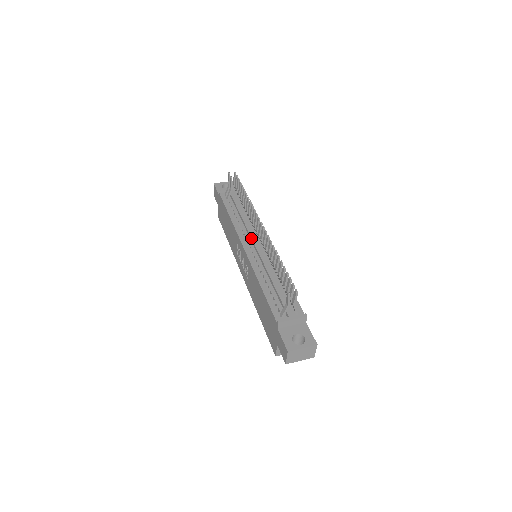
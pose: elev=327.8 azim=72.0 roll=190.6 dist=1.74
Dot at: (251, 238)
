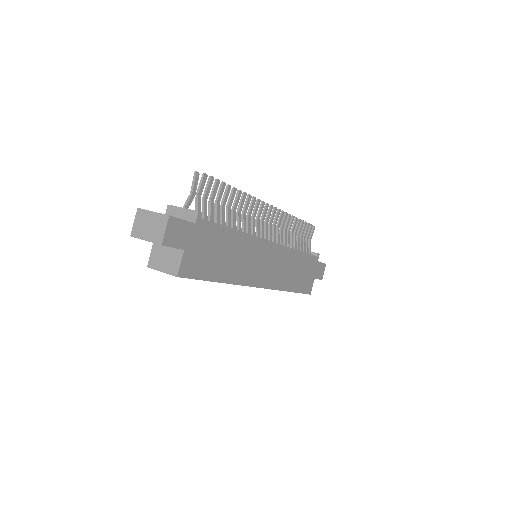
Dot at: occluded
